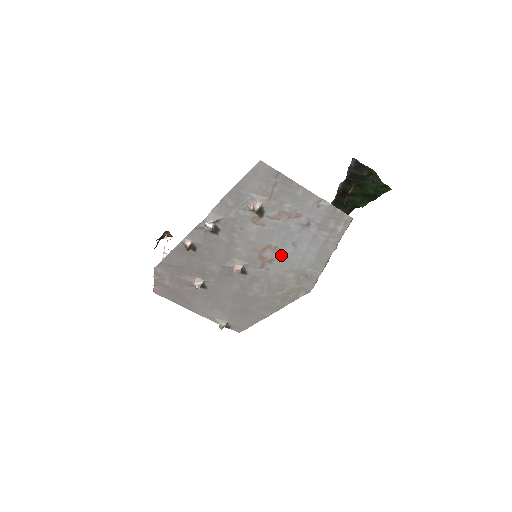
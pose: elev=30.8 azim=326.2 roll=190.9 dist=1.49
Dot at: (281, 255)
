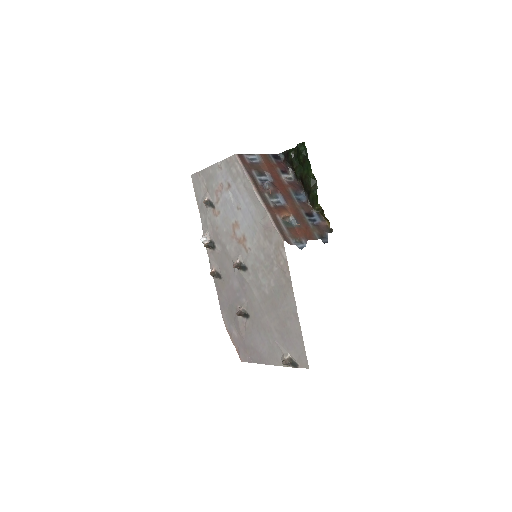
Dot at: (243, 226)
